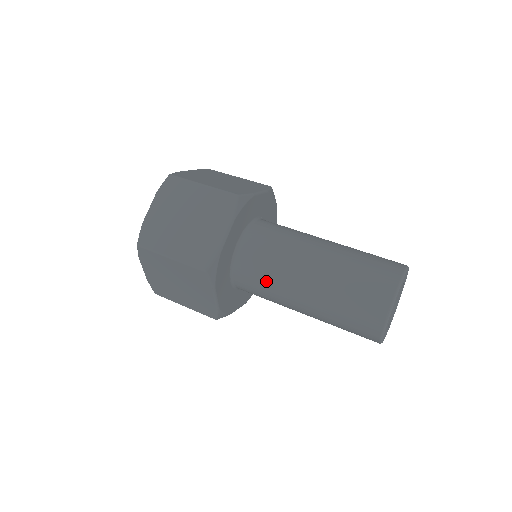
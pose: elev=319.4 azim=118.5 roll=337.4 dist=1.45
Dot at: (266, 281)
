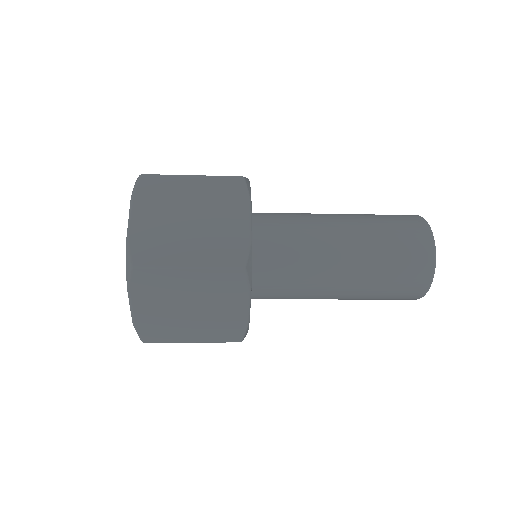
Dot at: (297, 268)
